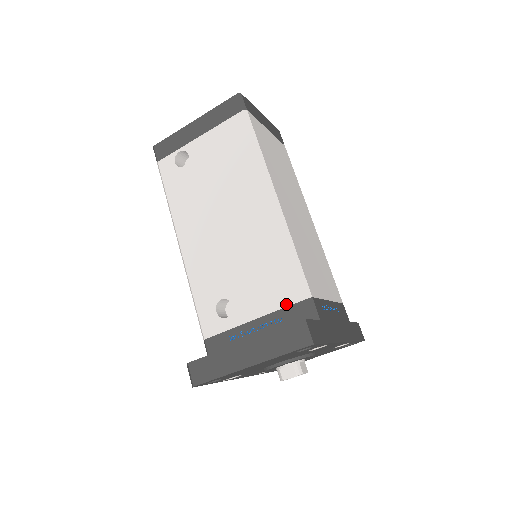
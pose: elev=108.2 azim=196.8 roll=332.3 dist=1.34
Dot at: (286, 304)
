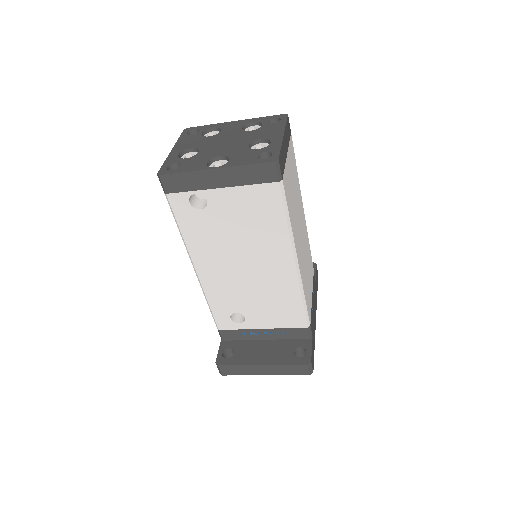
Dot at: (290, 327)
